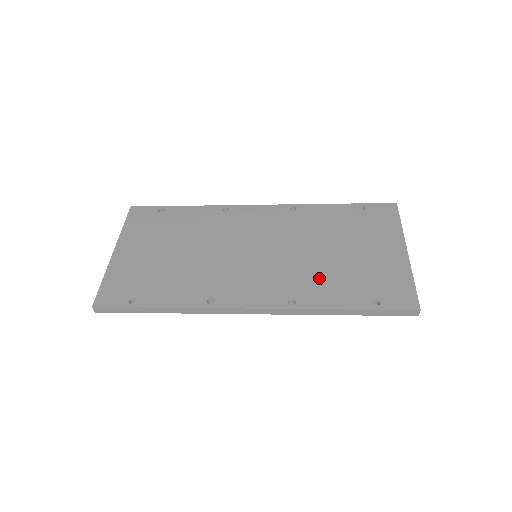
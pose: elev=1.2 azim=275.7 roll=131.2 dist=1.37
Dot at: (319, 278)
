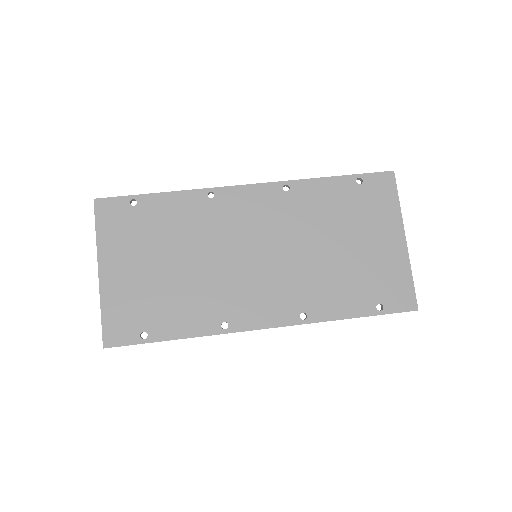
Dot at: (325, 284)
